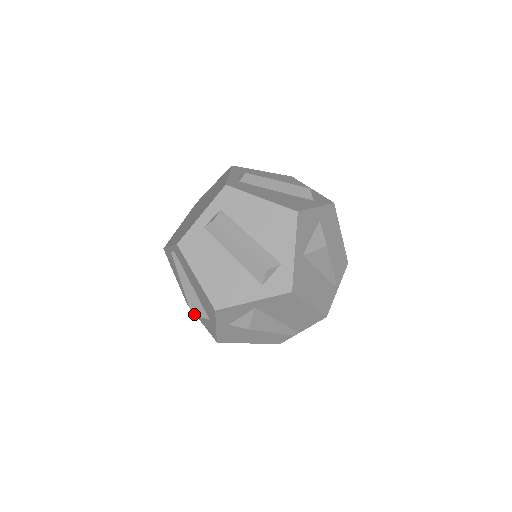
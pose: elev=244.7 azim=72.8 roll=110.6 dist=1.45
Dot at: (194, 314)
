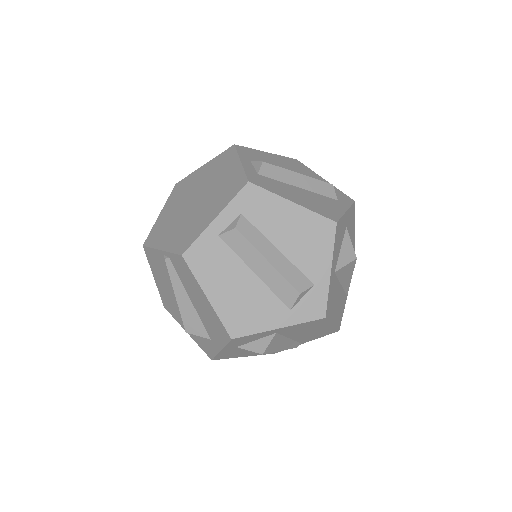
Dot at: (189, 332)
